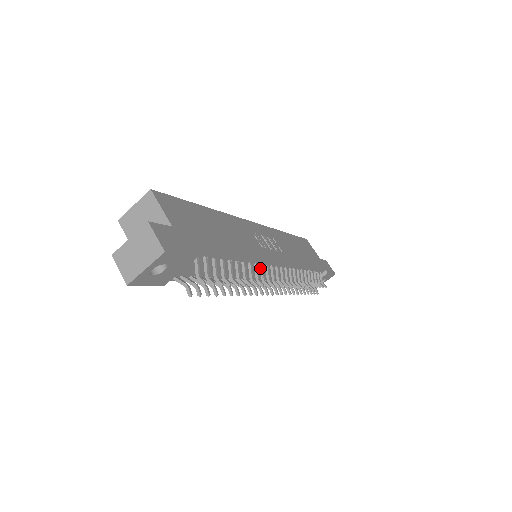
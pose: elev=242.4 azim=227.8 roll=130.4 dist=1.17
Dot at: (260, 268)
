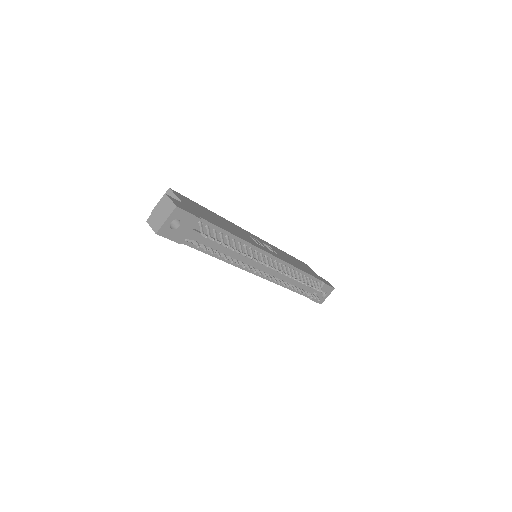
Dot at: (255, 253)
